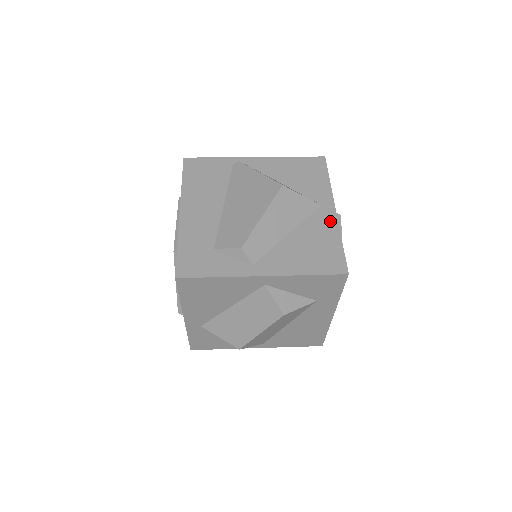
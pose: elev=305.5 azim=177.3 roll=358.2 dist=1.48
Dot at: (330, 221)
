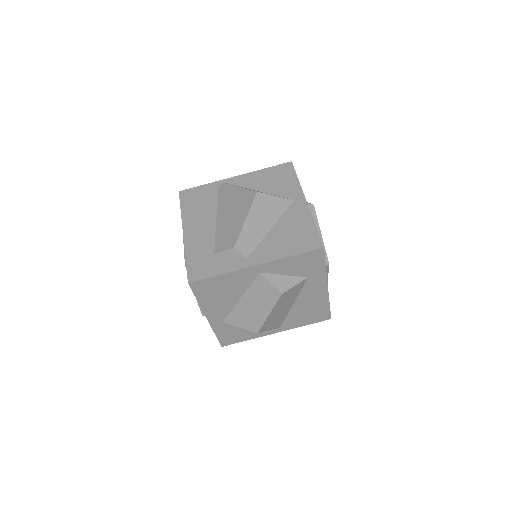
Dot at: (303, 211)
